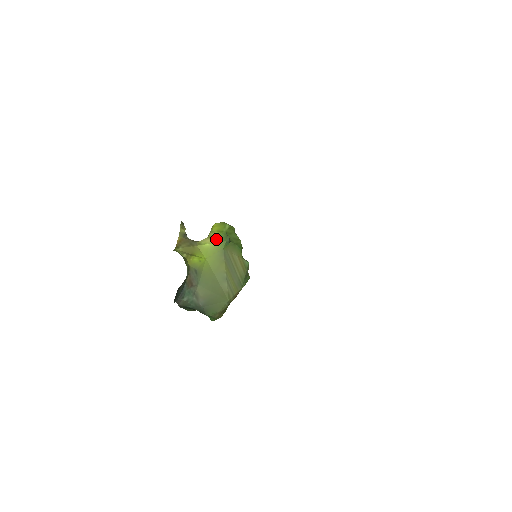
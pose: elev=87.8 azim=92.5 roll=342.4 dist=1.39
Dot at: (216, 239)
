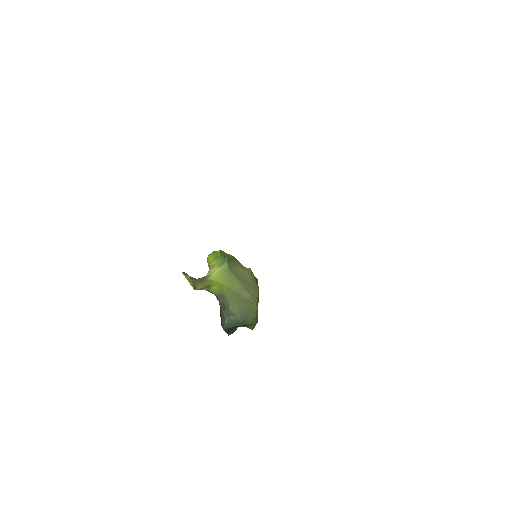
Dot at: (218, 265)
